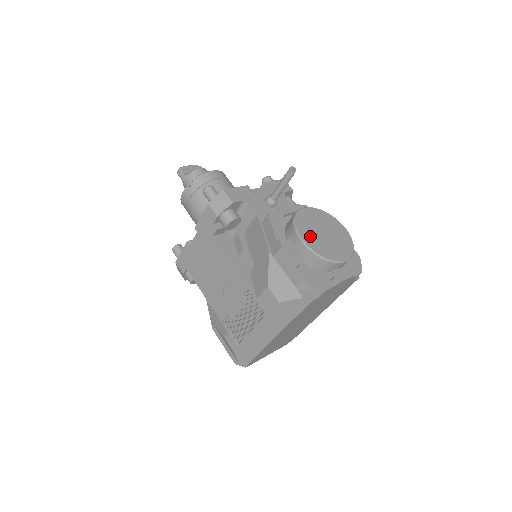
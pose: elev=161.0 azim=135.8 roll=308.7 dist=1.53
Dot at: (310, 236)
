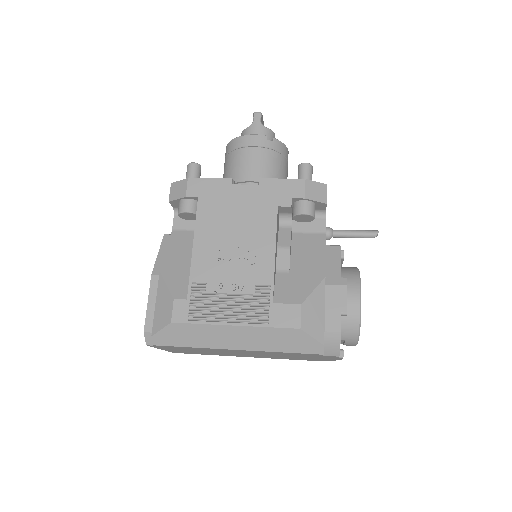
Dot at: occluded
